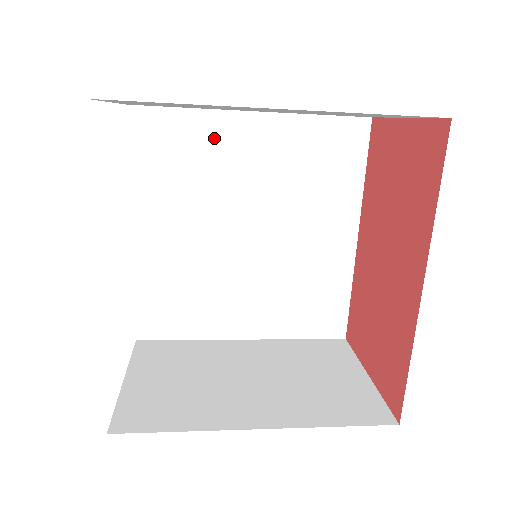
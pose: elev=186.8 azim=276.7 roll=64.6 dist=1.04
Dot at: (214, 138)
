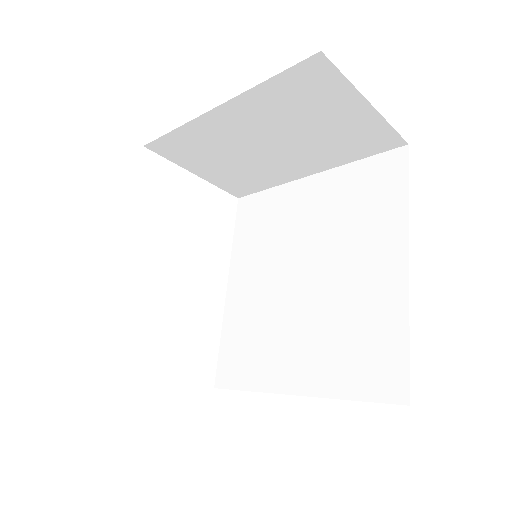
Dot at: (284, 203)
